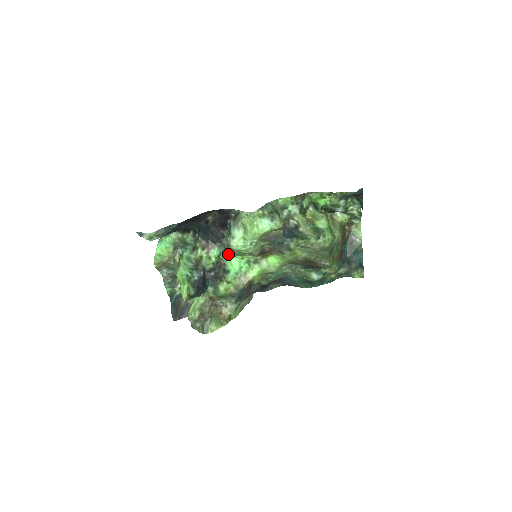
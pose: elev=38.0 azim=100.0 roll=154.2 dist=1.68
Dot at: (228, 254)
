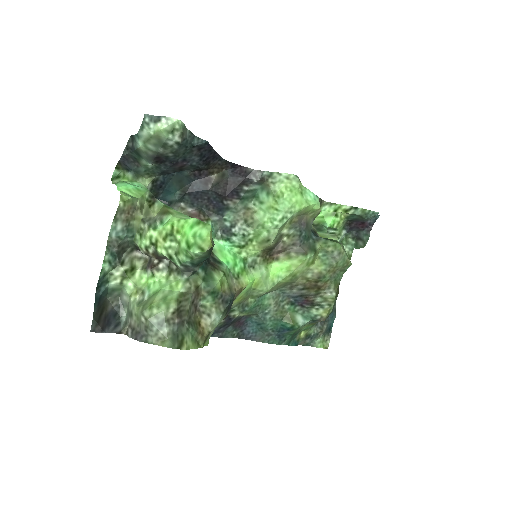
Dot at: (220, 240)
